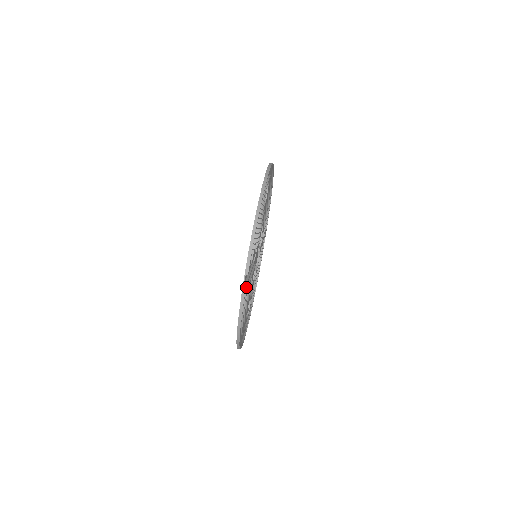
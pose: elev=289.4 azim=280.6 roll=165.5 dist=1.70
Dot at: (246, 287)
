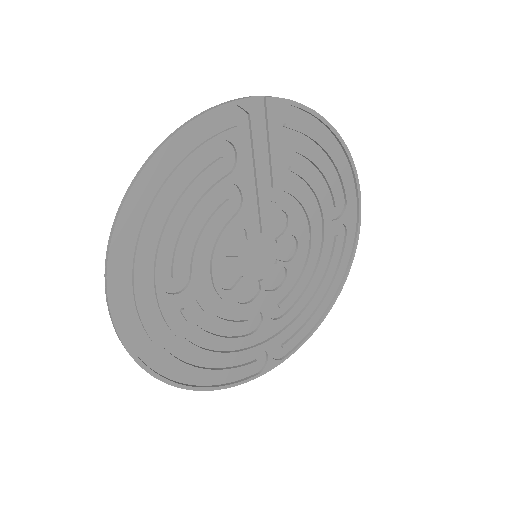
Dot at: (247, 110)
